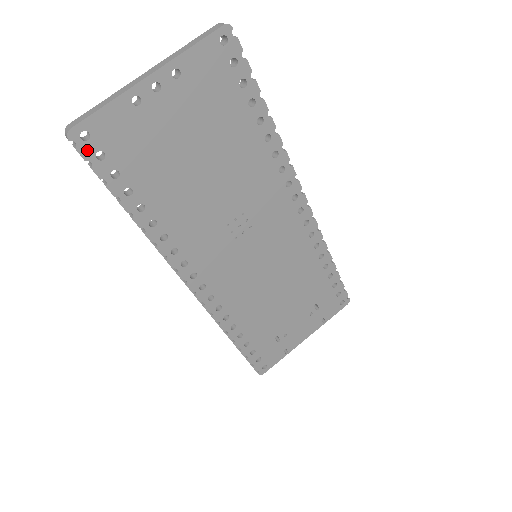
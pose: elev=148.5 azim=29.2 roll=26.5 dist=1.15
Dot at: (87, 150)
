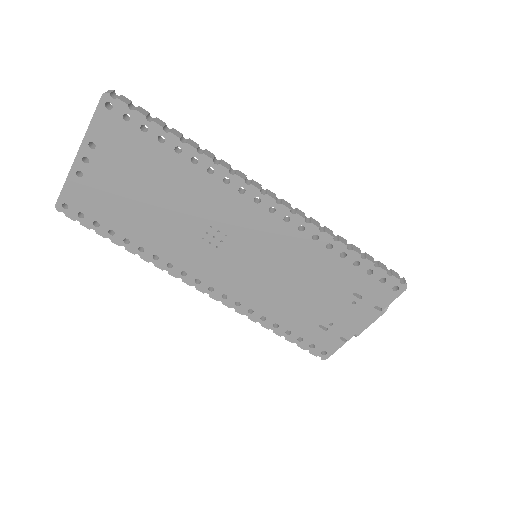
Dot at: (72, 214)
